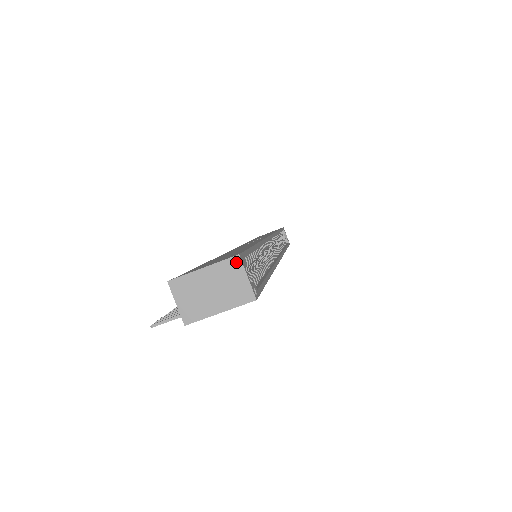
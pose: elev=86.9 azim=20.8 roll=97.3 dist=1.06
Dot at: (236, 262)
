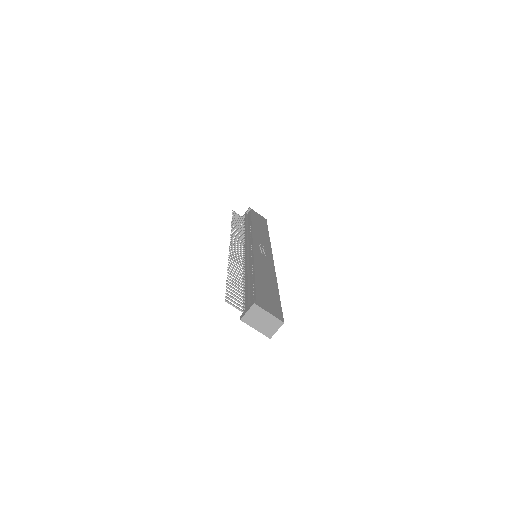
Dot at: (280, 323)
